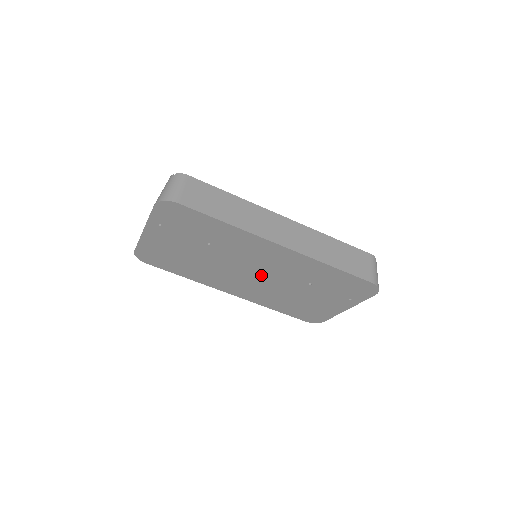
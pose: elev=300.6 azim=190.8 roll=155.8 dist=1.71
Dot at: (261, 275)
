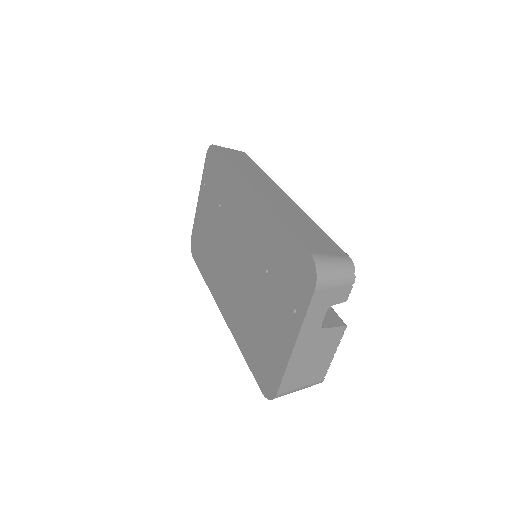
Dot at: (240, 260)
